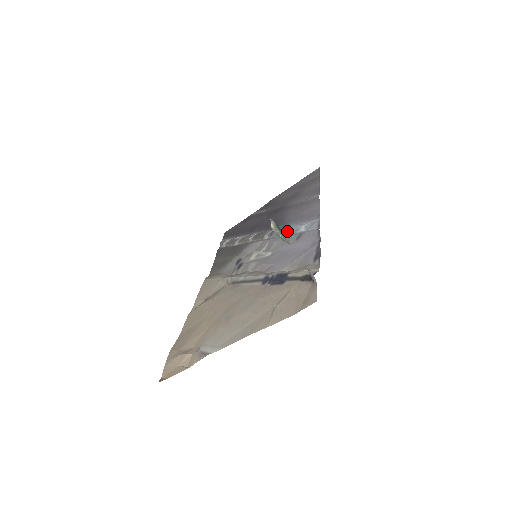
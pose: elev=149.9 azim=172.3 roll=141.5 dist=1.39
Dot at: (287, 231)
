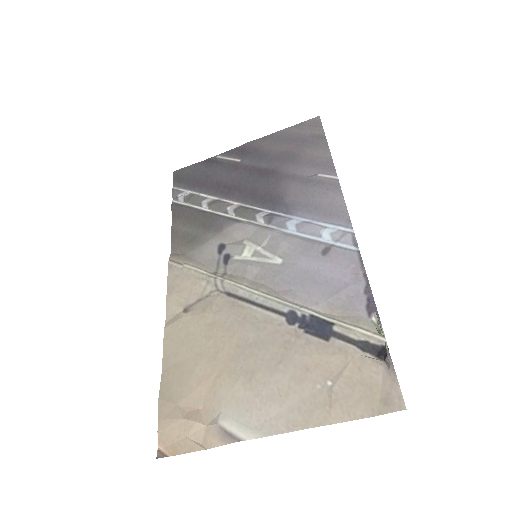
Dot at: (298, 227)
